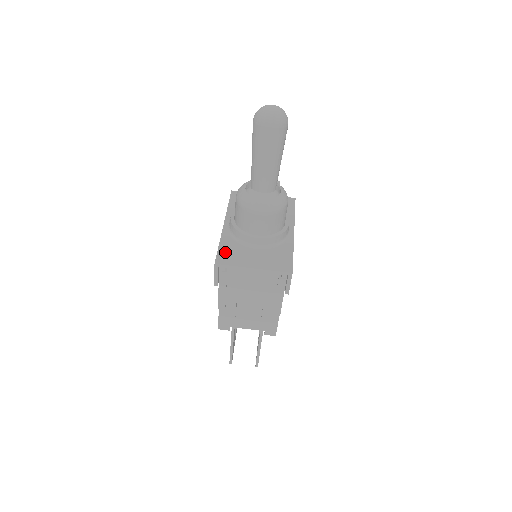
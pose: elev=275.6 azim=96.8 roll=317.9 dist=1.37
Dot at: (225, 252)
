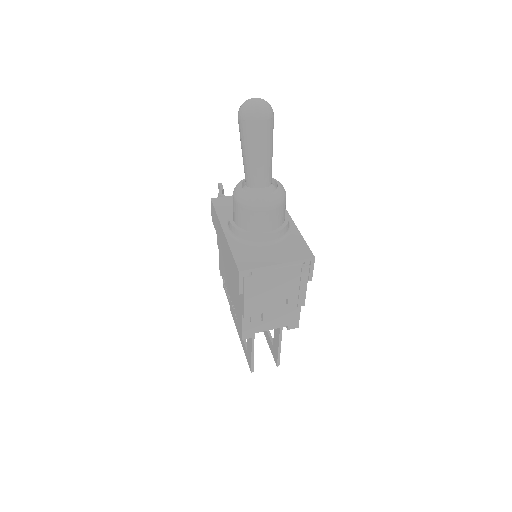
Dot at: (242, 257)
